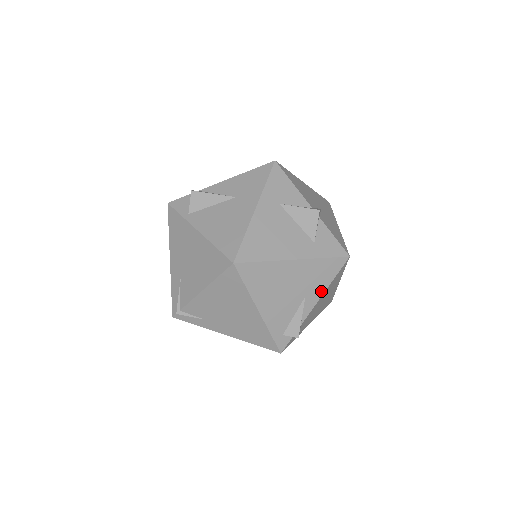
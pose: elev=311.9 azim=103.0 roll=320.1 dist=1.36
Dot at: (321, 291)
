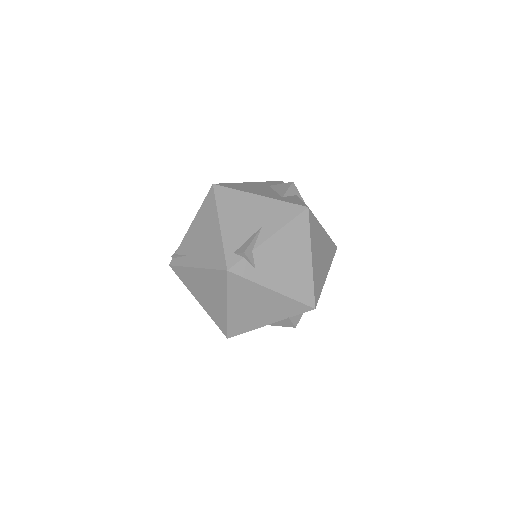
Dot at: (277, 227)
